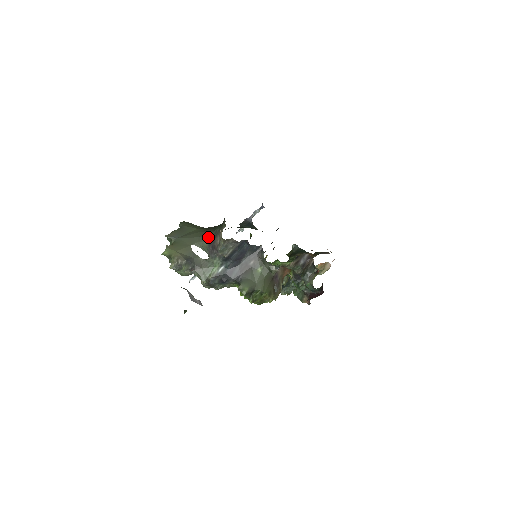
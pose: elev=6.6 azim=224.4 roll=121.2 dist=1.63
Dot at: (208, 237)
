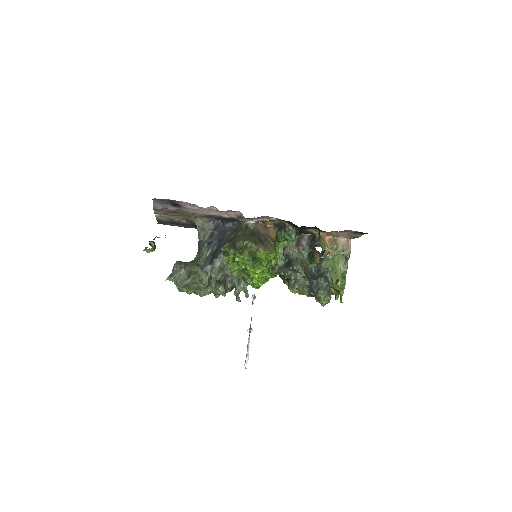
Dot at: occluded
